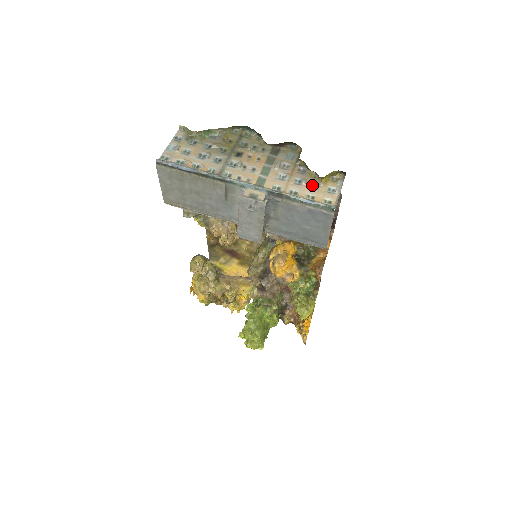
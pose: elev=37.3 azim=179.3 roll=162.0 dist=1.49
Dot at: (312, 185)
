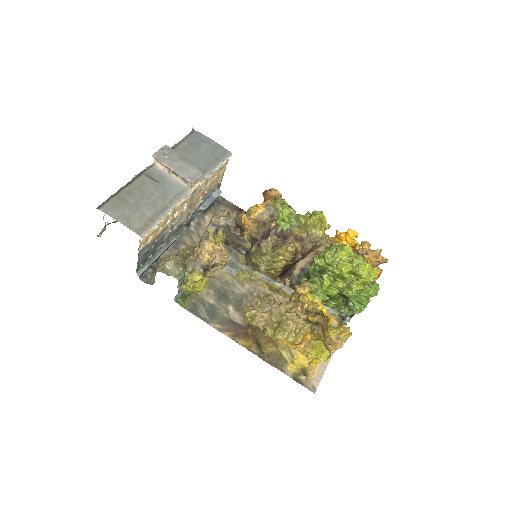
Dot at: occluded
